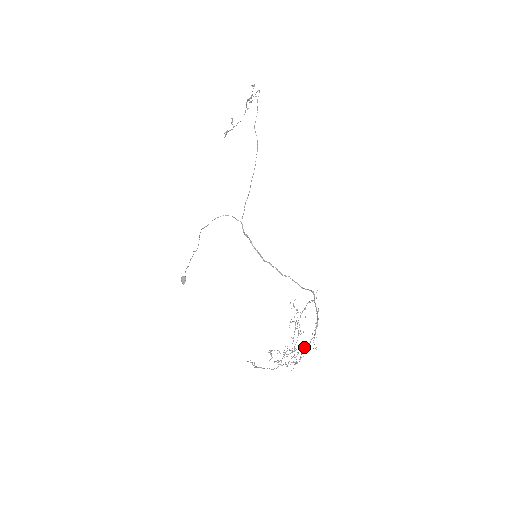
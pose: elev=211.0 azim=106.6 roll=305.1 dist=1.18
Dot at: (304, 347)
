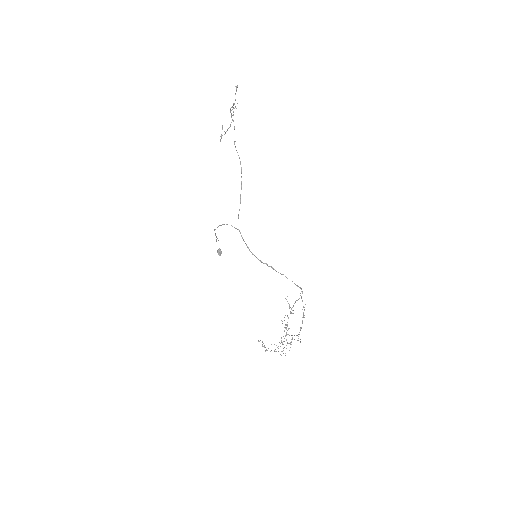
Dot at: occluded
